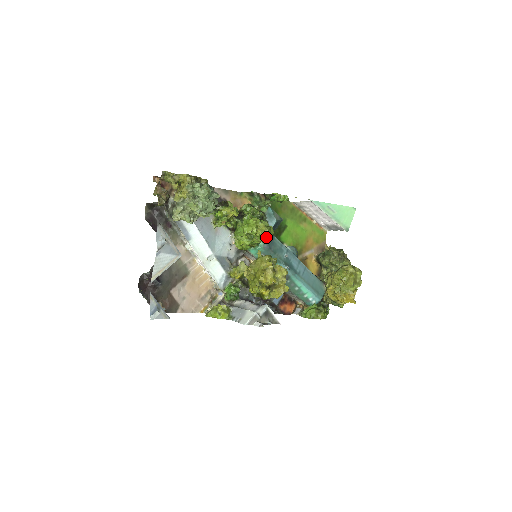
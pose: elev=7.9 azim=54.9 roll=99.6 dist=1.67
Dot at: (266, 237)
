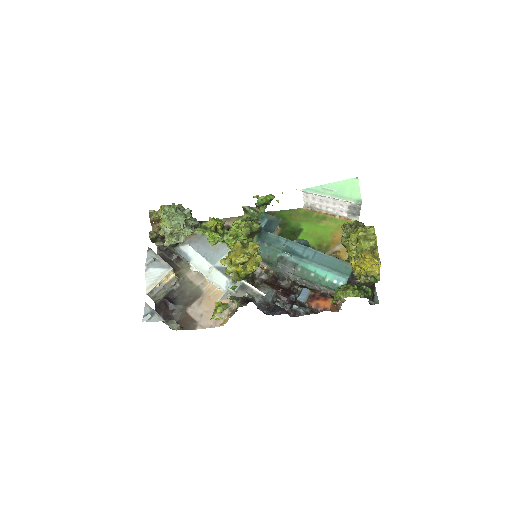
Dot at: (246, 229)
